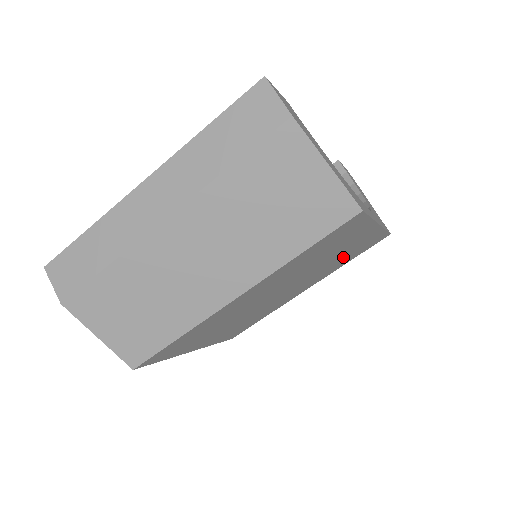
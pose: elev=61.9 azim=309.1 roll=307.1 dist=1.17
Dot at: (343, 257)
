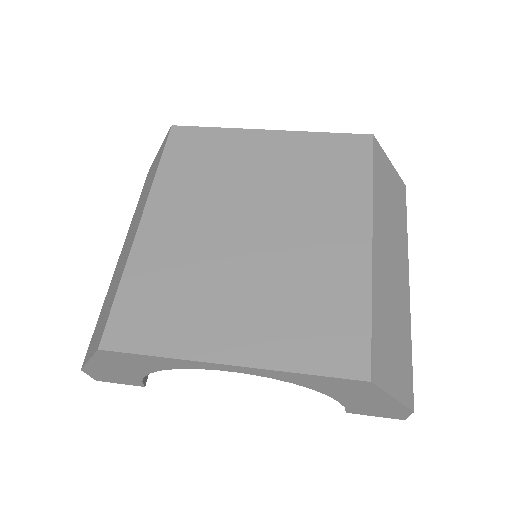
Dot at: (311, 172)
